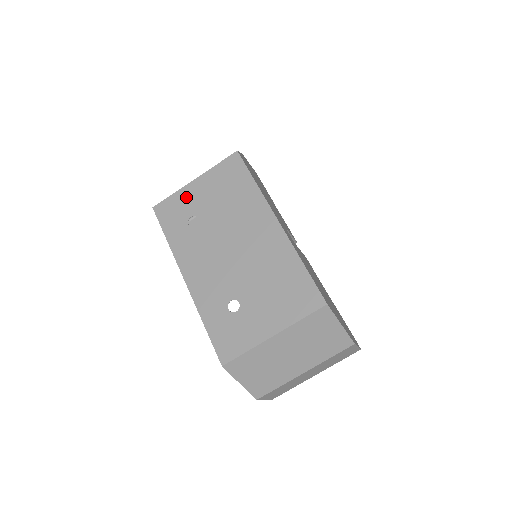
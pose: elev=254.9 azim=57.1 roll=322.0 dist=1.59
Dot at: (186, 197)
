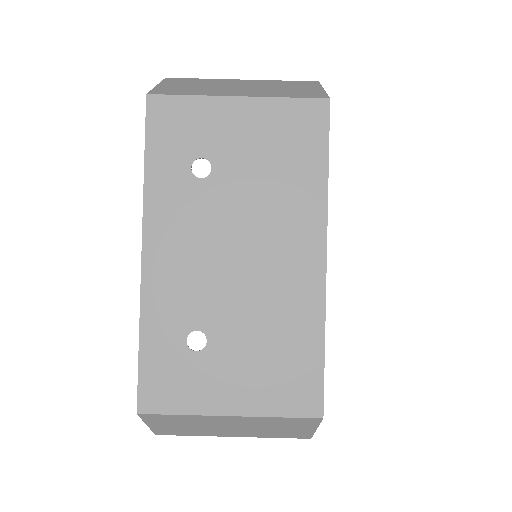
Dot at: (210, 118)
